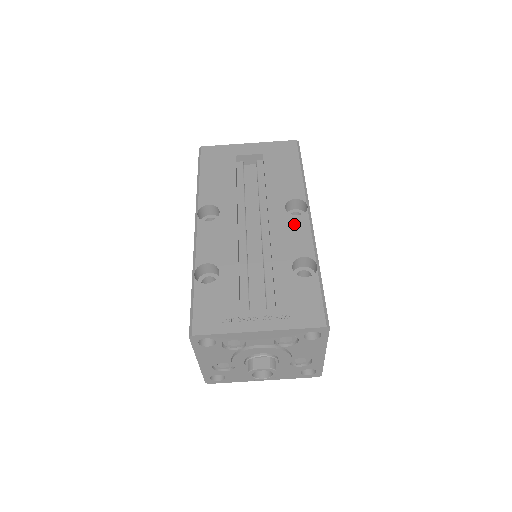
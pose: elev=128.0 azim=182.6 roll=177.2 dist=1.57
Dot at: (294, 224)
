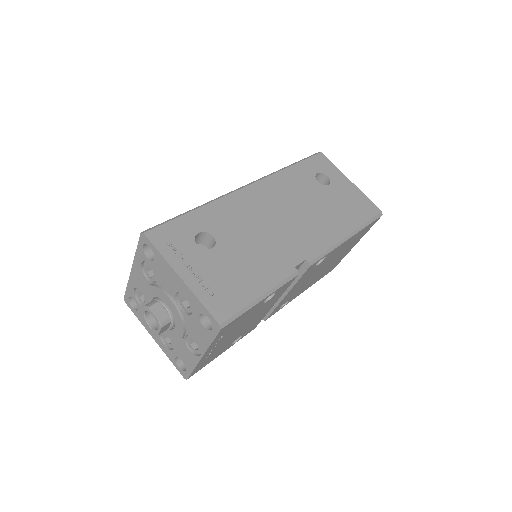
Dot at: occluded
